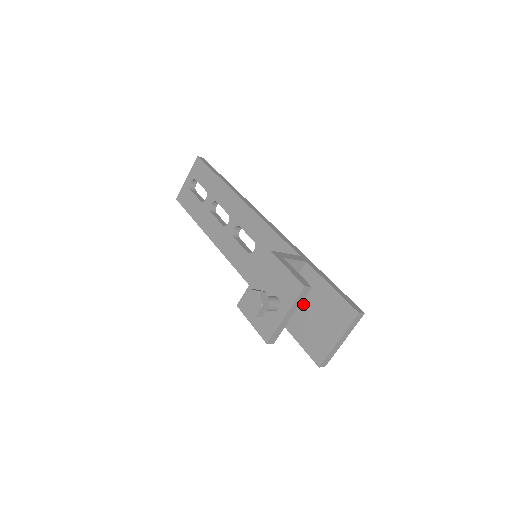
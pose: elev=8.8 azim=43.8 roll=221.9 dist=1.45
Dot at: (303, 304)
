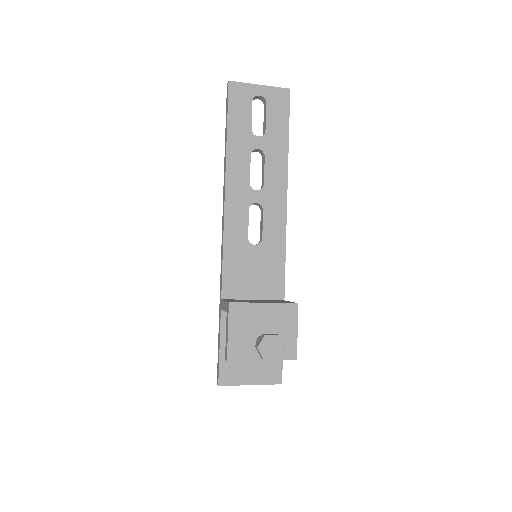
Dot at: occluded
